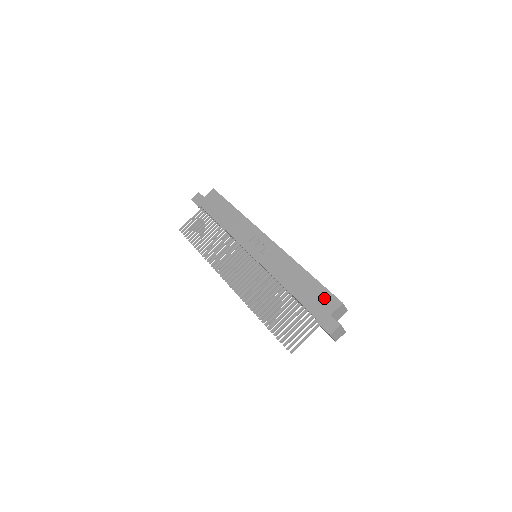
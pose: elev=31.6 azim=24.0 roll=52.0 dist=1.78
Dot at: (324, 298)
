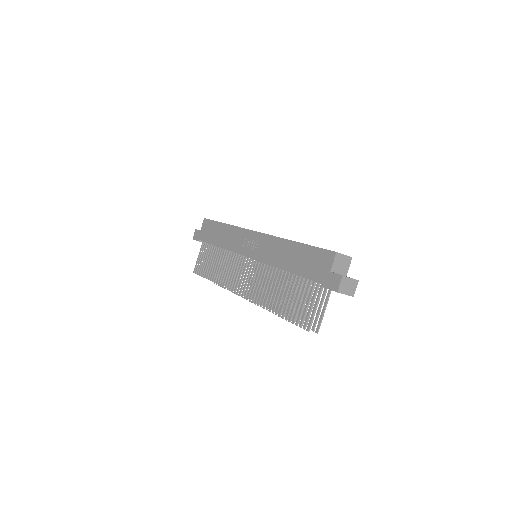
Dot at: (318, 258)
